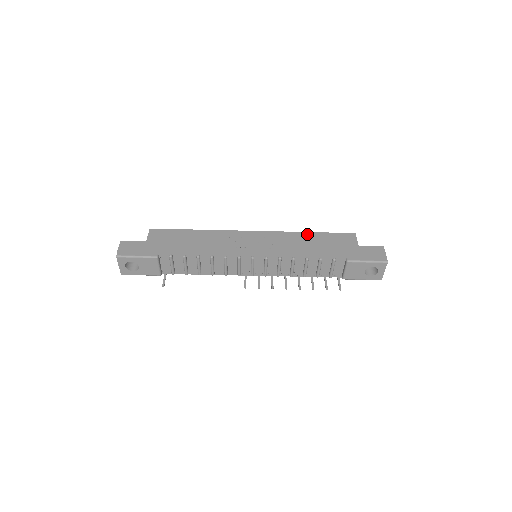
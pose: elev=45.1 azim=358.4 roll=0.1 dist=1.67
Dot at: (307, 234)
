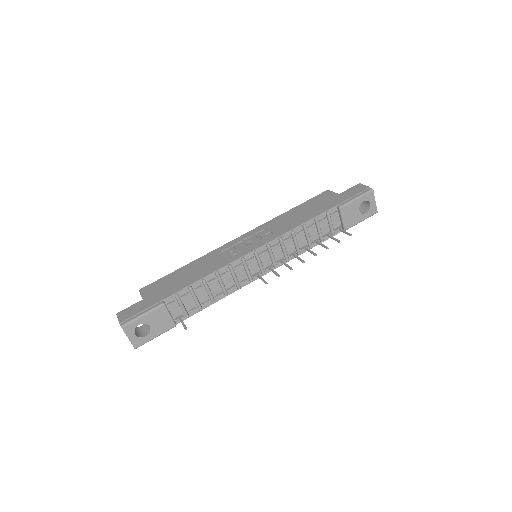
Dot at: (288, 212)
